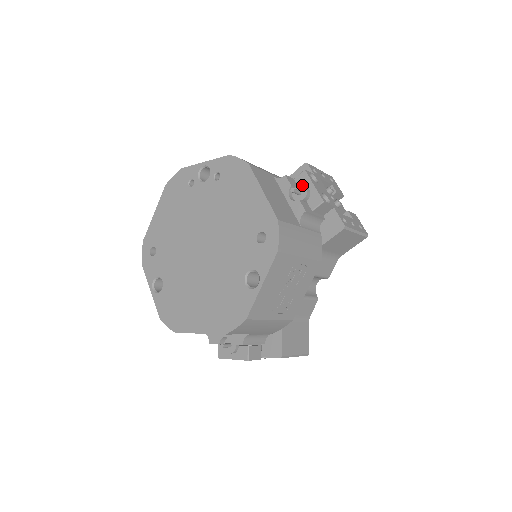
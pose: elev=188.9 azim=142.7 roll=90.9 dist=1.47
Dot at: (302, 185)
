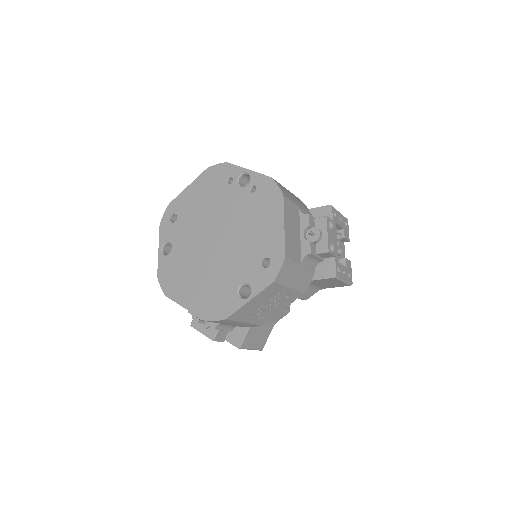
Dot at: (318, 229)
